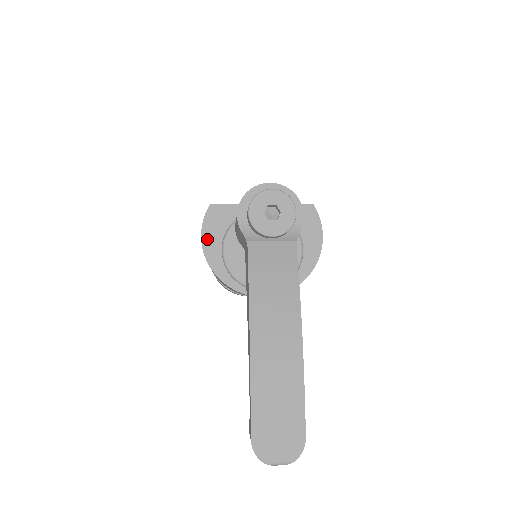
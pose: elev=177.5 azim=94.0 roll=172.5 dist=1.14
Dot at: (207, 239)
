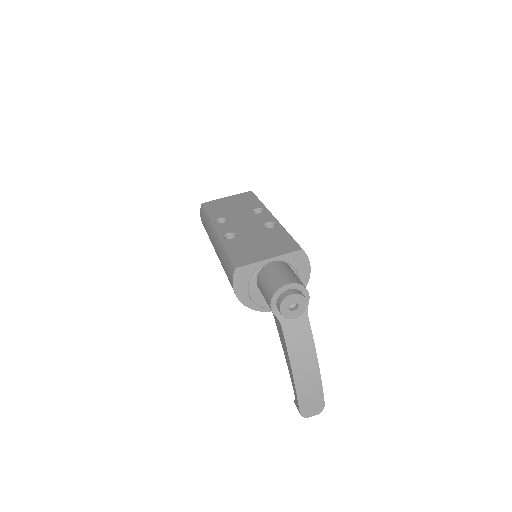
Dot at: (238, 289)
